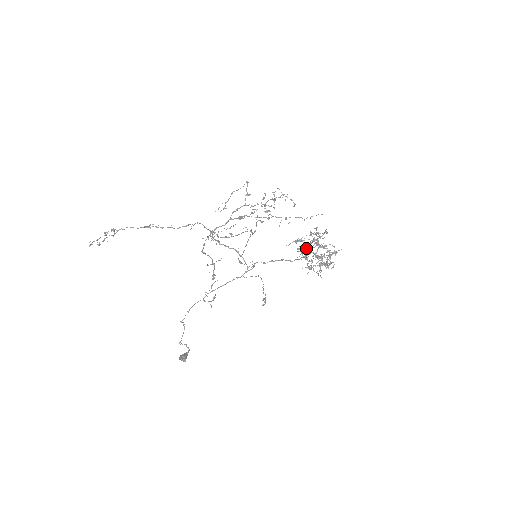
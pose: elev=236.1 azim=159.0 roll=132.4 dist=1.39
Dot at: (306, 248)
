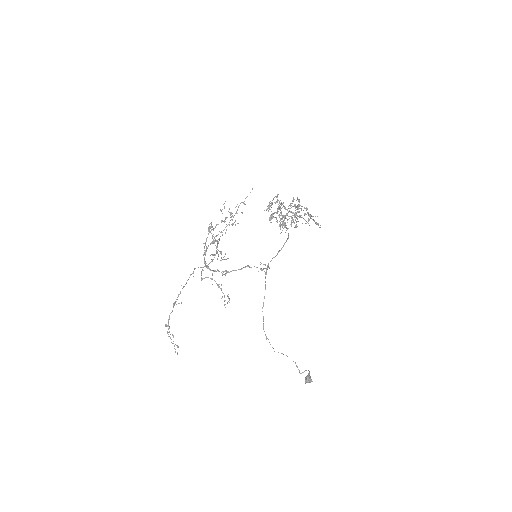
Dot at: occluded
